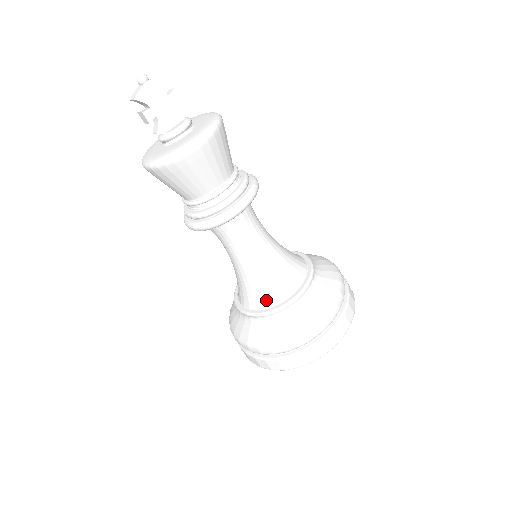
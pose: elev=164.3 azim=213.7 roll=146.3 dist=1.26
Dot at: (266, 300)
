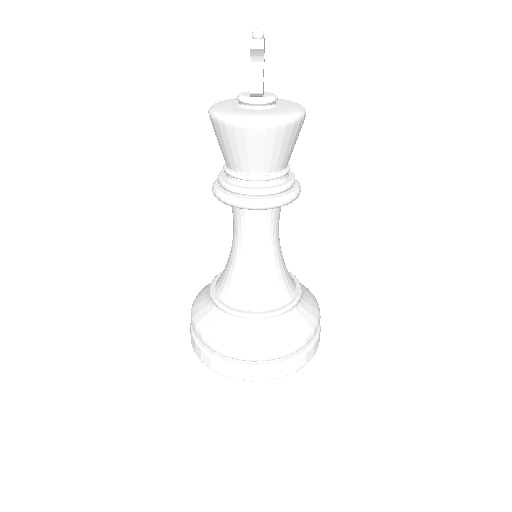
Dot at: (282, 296)
